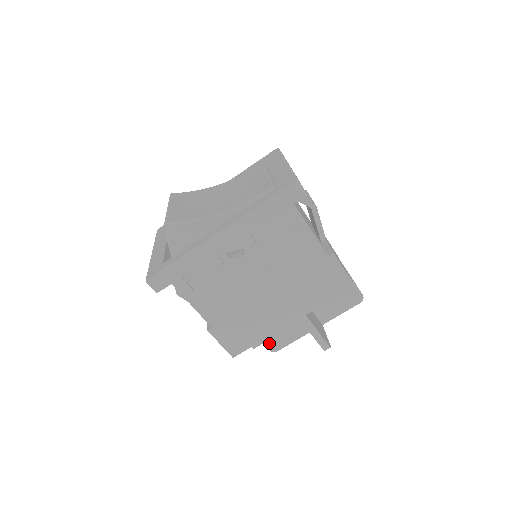
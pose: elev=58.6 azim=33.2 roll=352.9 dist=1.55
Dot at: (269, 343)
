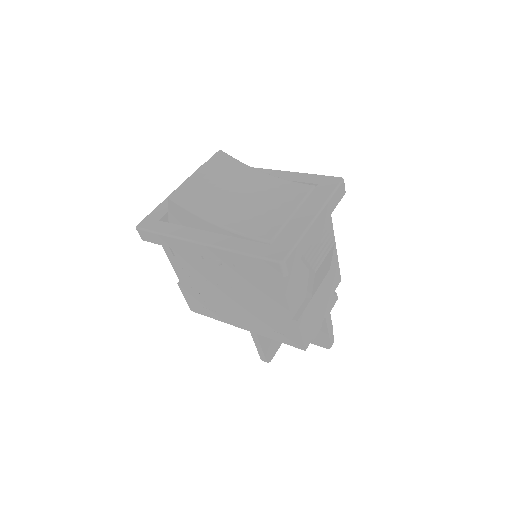
Dot at: occluded
